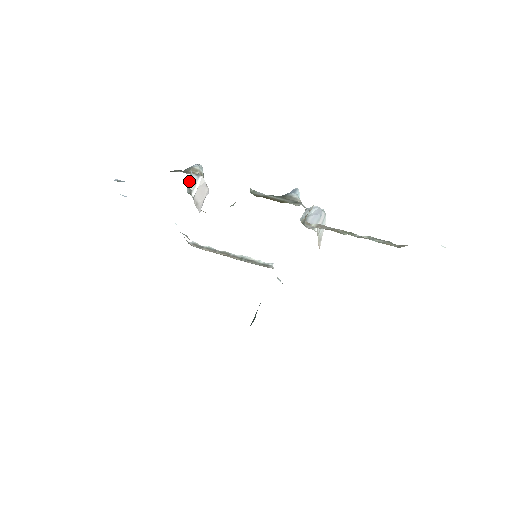
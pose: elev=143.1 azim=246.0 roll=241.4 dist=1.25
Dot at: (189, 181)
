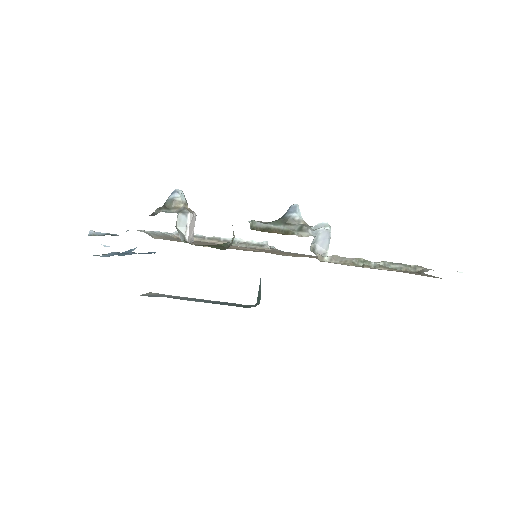
Dot at: (178, 224)
